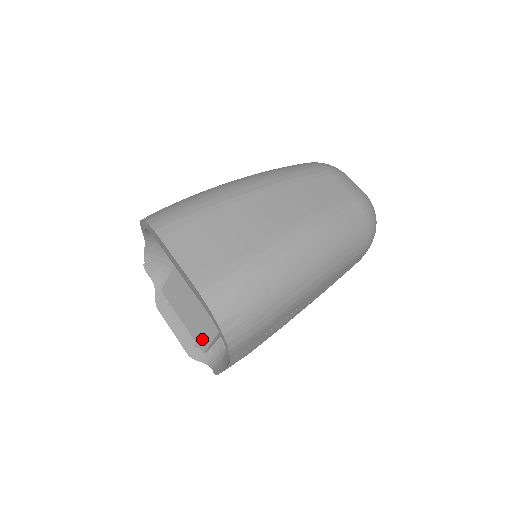
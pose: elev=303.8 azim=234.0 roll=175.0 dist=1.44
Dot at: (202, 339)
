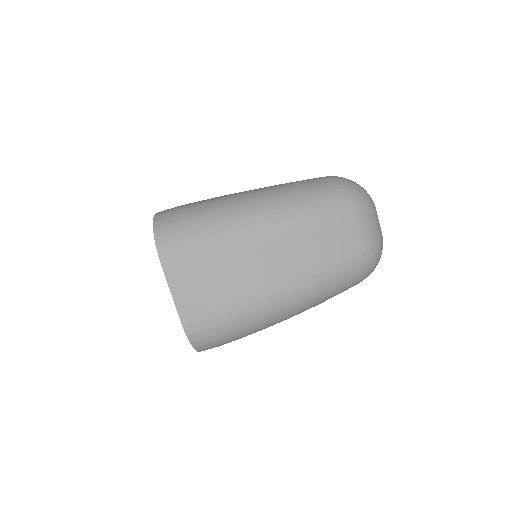
Dot at: occluded
